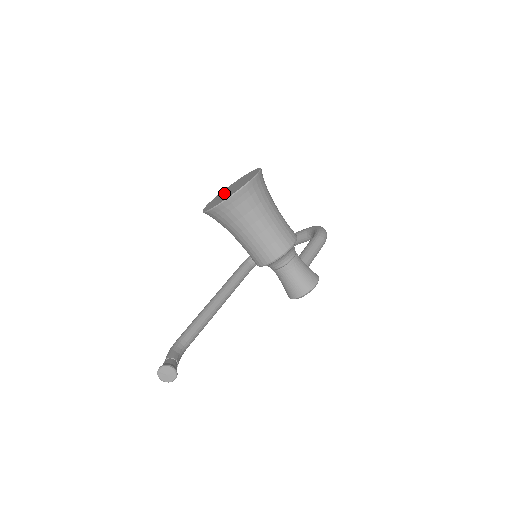
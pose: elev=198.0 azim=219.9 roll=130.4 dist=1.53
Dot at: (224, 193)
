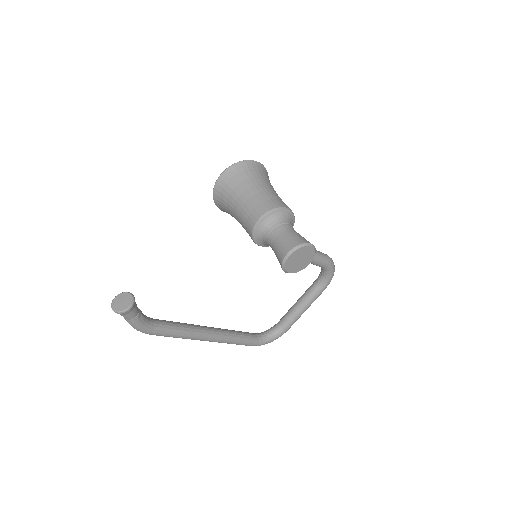
Dot at: occluded
